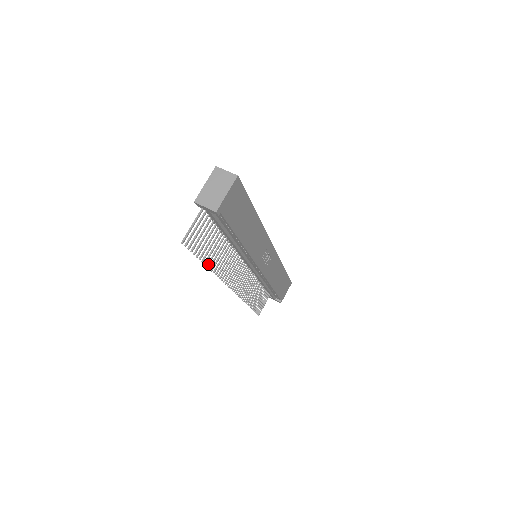
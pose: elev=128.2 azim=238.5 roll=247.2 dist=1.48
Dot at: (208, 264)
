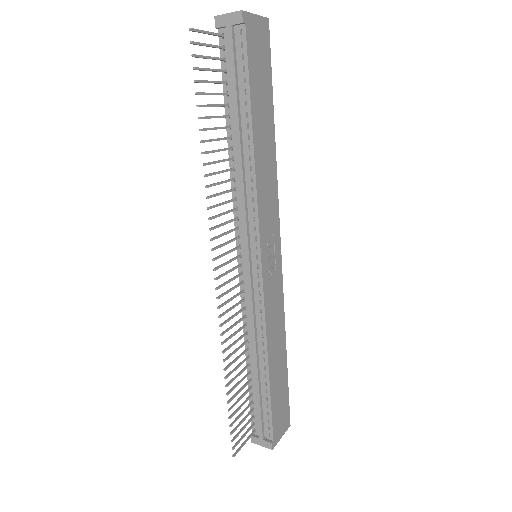
Dot at: (203, 140)
